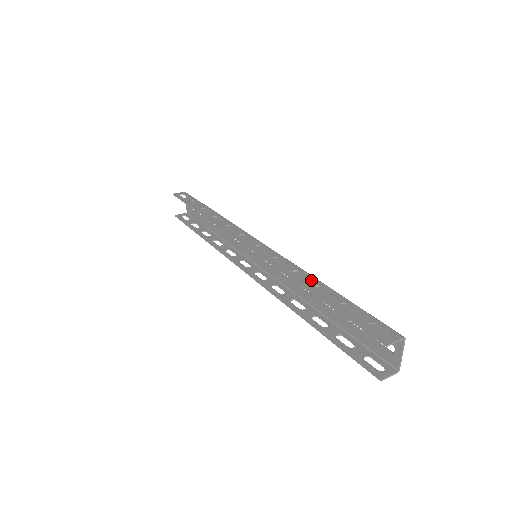
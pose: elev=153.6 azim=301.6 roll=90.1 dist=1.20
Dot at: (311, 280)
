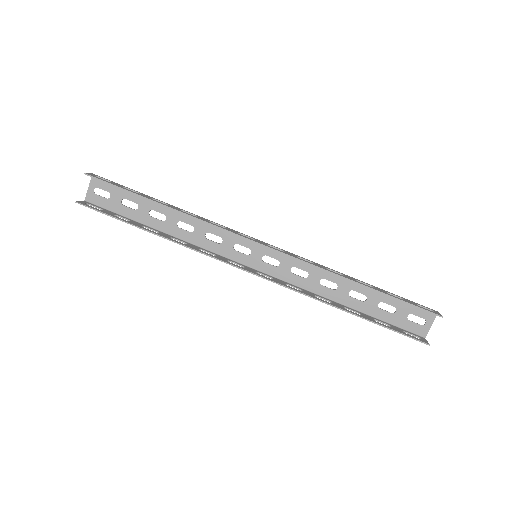
Dot at: (347, 276)
